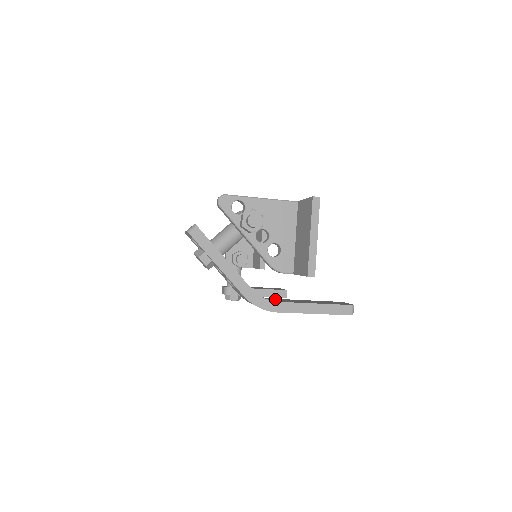
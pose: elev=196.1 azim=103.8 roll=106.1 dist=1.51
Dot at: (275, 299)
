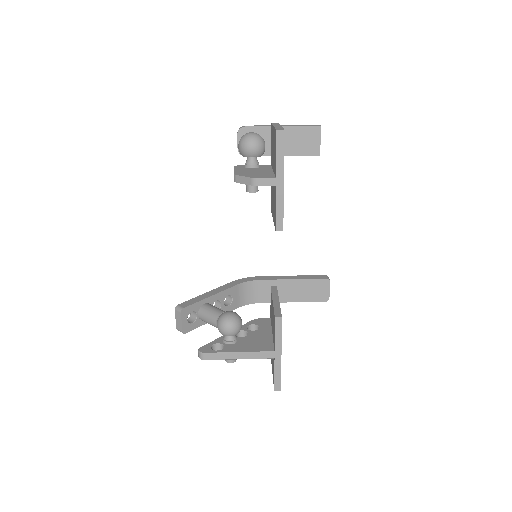
Dot at: (264, 286)
